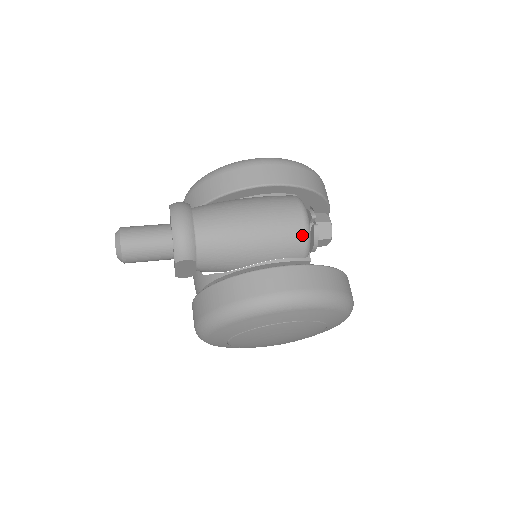
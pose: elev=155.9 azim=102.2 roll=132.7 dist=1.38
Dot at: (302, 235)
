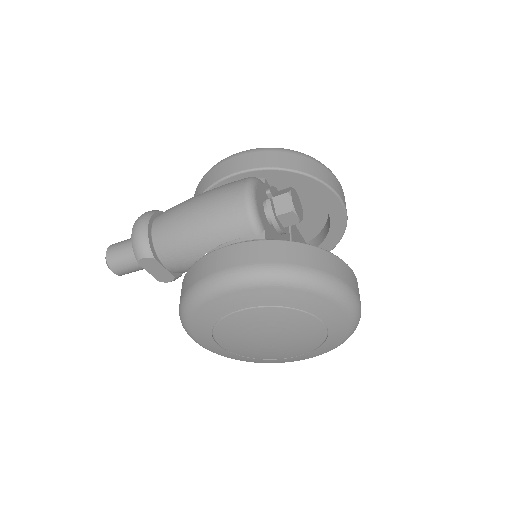
Dot at: (243, 210)
